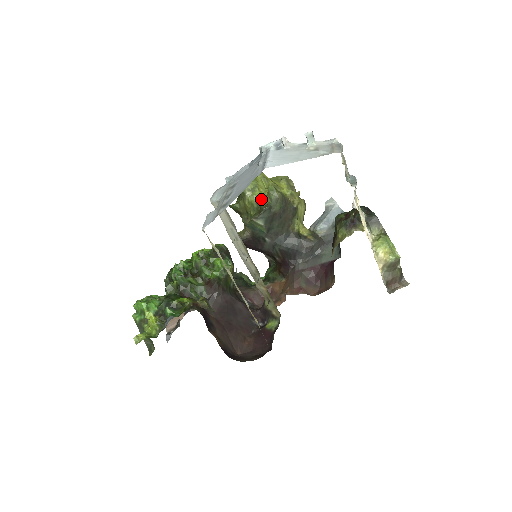
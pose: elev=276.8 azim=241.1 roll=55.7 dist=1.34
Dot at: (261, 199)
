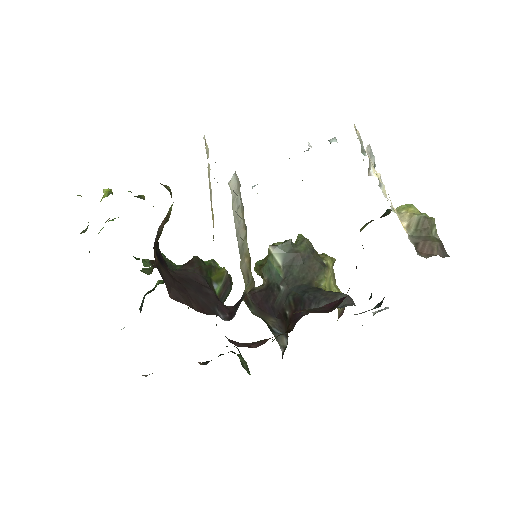
Dot at: occluded
